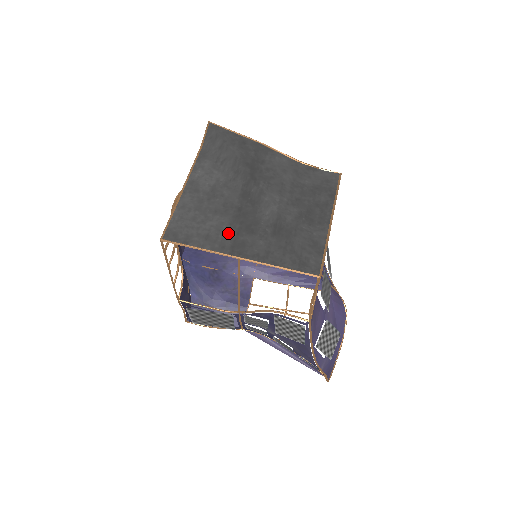
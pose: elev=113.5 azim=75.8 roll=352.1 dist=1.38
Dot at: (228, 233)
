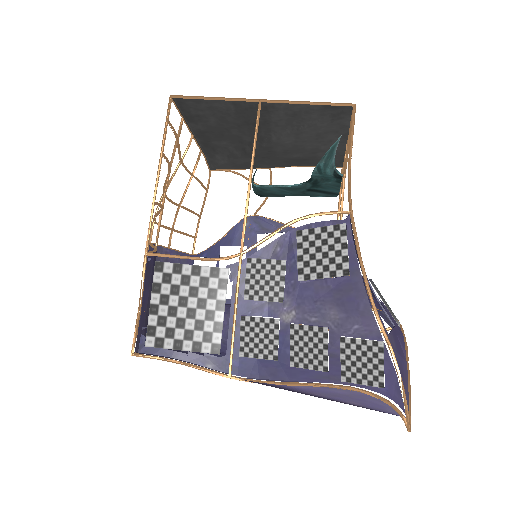
Dot at: (244, 113)
